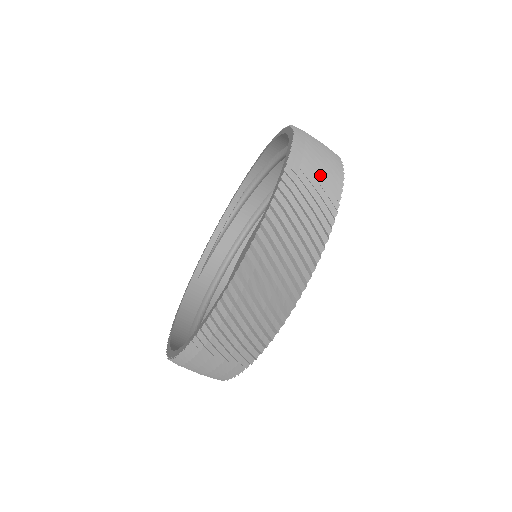
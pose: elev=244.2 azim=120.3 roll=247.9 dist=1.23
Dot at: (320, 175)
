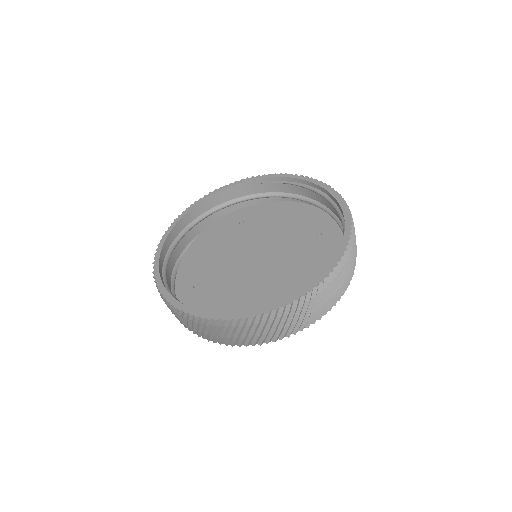
Dot at: (279, 328)
